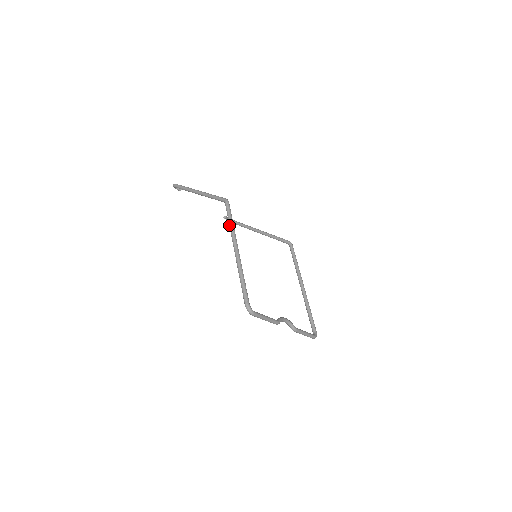
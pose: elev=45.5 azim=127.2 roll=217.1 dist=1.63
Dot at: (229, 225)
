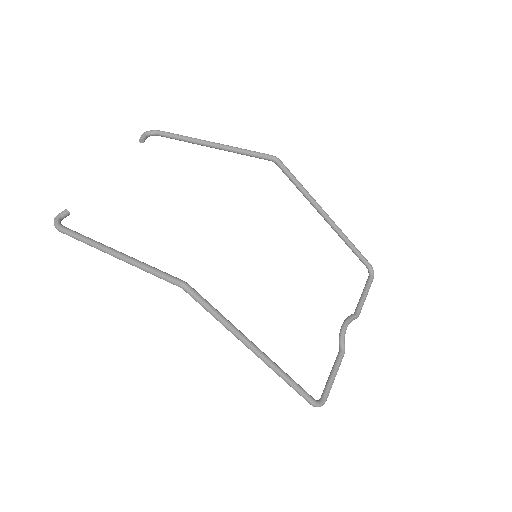
Dot at: occluded
